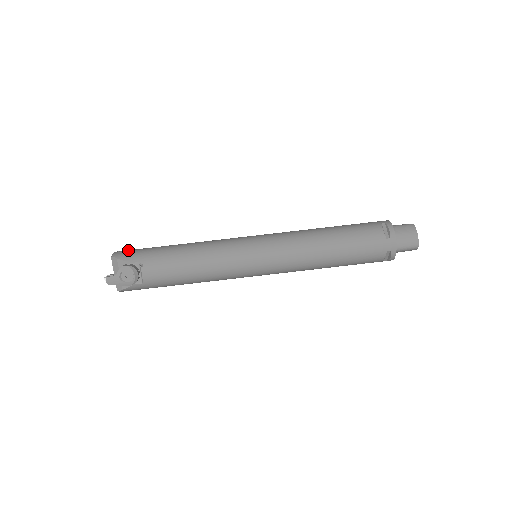
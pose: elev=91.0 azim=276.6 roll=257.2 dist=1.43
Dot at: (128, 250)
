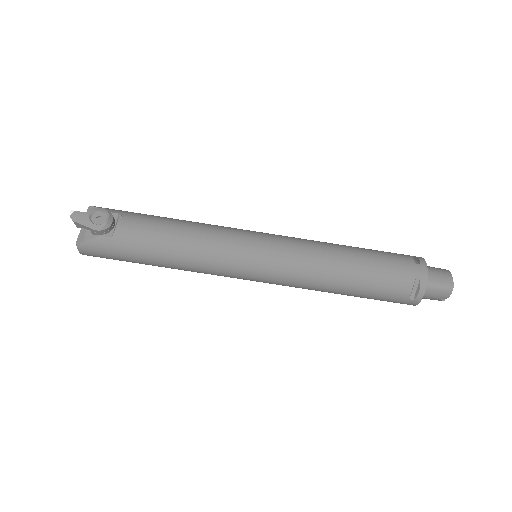
Dot at: occluded
